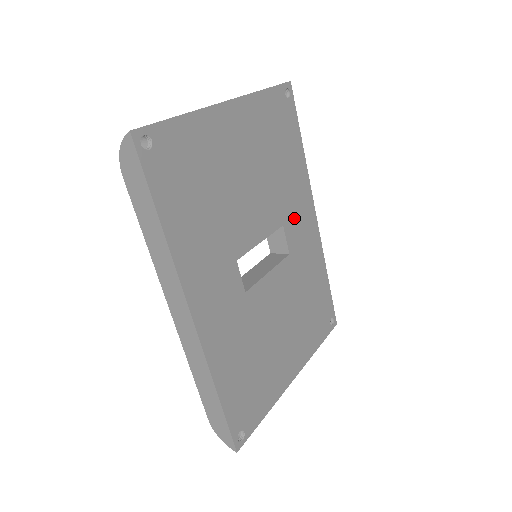
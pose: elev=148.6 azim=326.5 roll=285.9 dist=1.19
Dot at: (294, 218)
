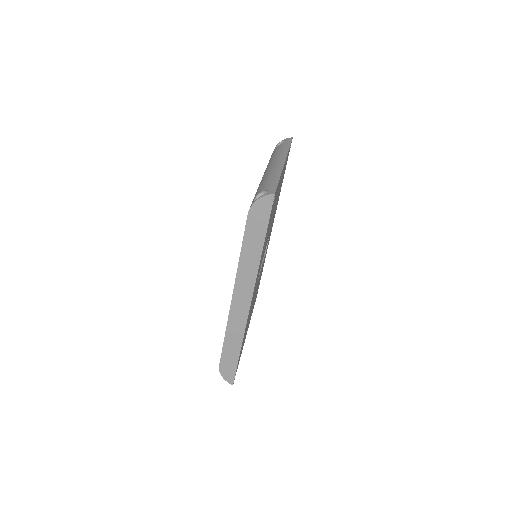
Dot at: occluded
